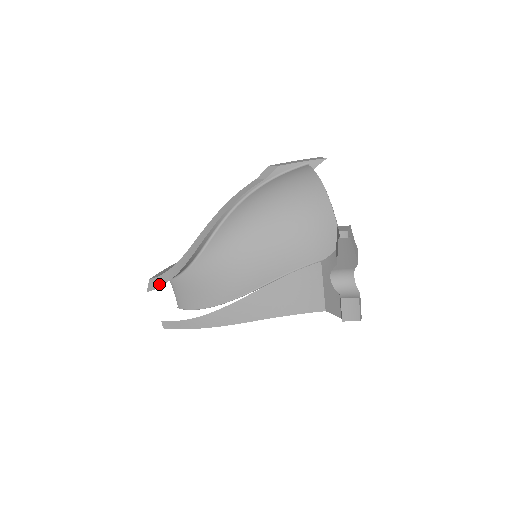
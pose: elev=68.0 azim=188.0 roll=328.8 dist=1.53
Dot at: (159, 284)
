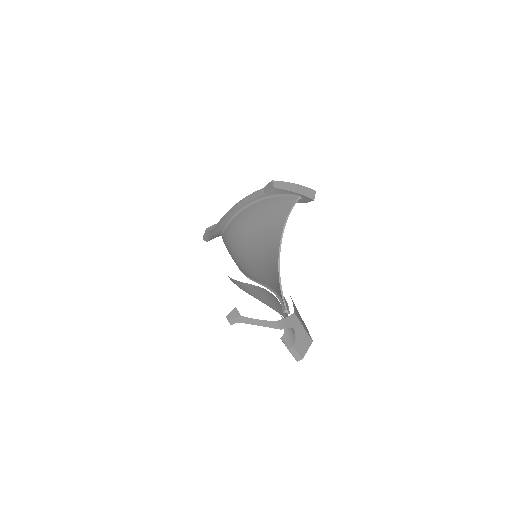
Dot at: (205, 239)
